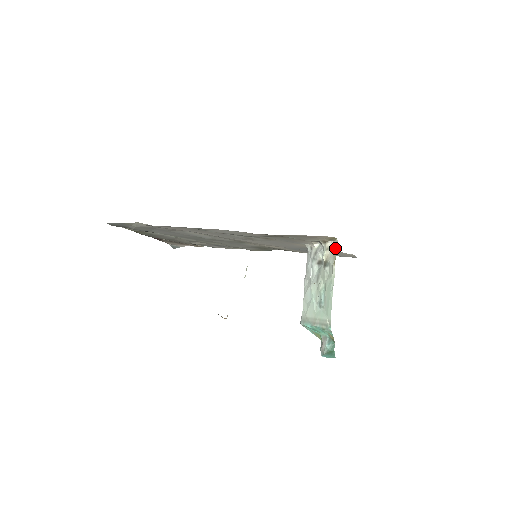
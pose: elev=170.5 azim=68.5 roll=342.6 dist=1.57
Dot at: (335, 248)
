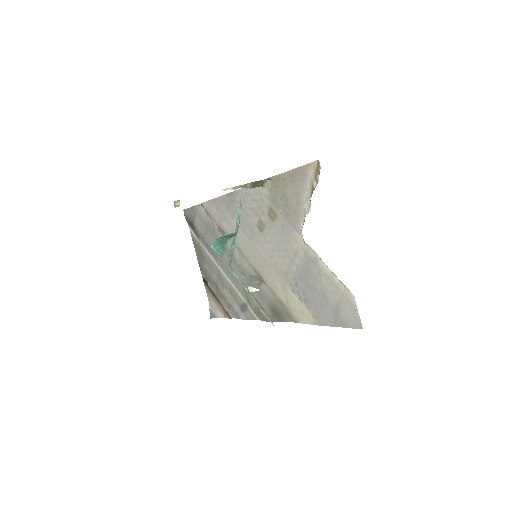
Dot at: occluded
